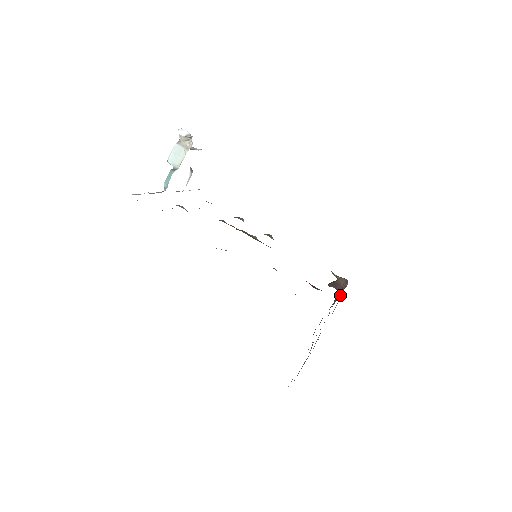
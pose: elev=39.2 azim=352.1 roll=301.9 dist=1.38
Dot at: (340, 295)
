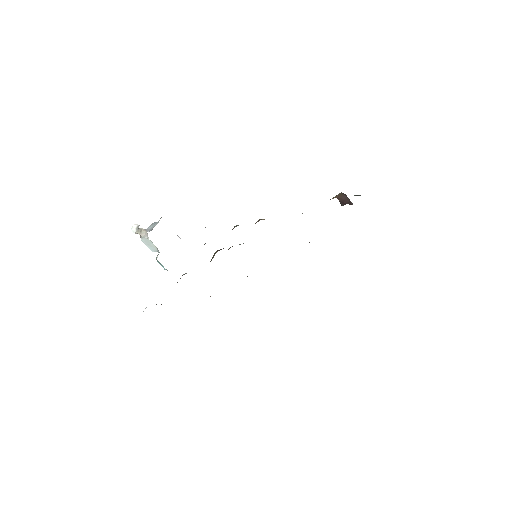
Dot at: occluded
